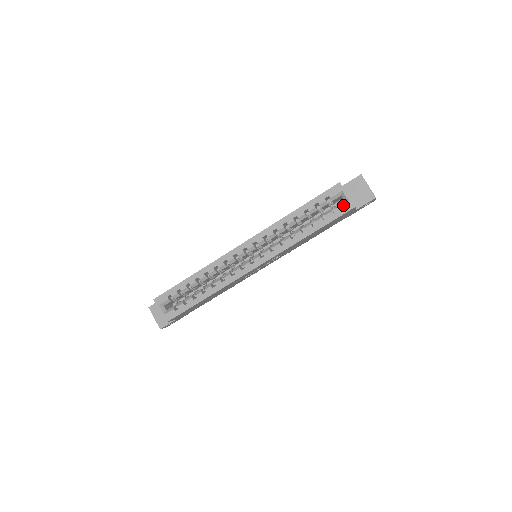
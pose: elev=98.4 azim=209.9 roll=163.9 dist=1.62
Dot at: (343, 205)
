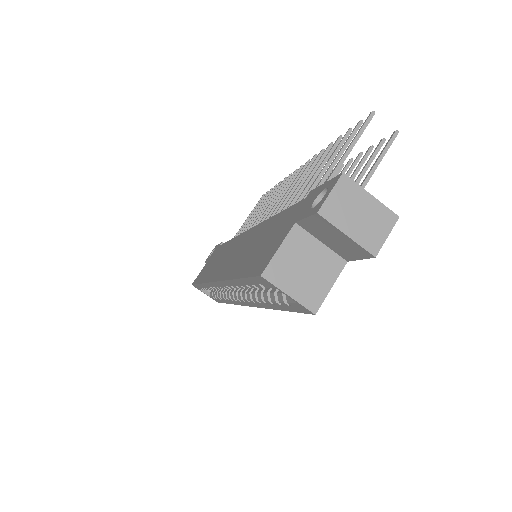
Dot at: (293, 304)
